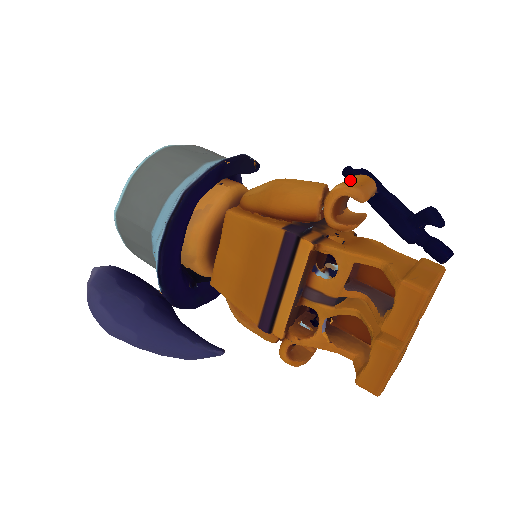
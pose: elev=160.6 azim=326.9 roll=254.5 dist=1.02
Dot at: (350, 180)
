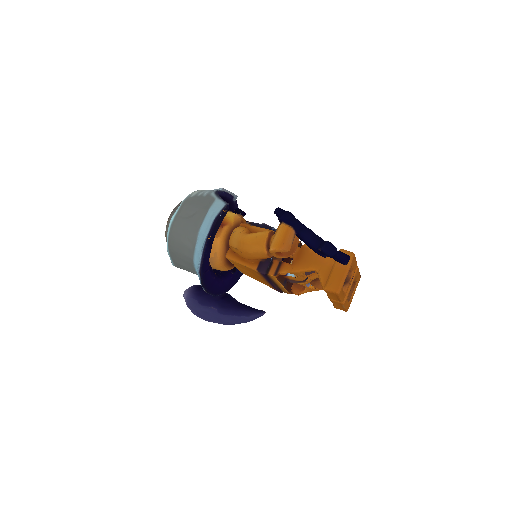
Dot at: (277, 239)
